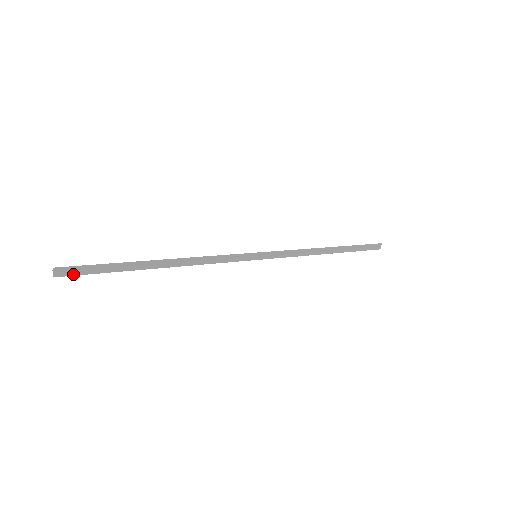
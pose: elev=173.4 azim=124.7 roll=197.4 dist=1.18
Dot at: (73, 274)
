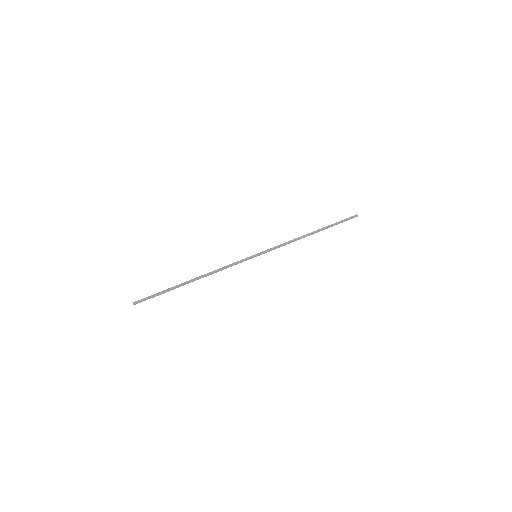
Dot at: occluded
